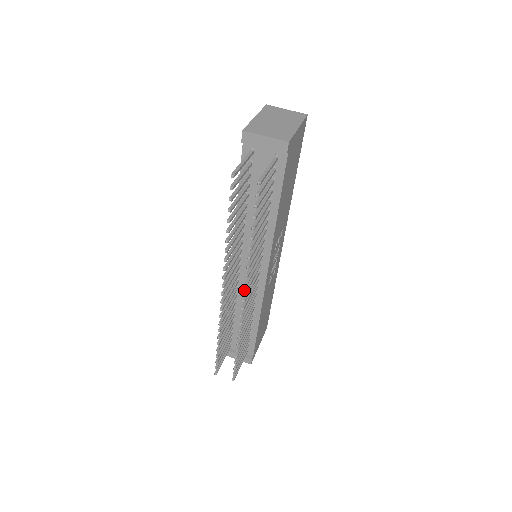
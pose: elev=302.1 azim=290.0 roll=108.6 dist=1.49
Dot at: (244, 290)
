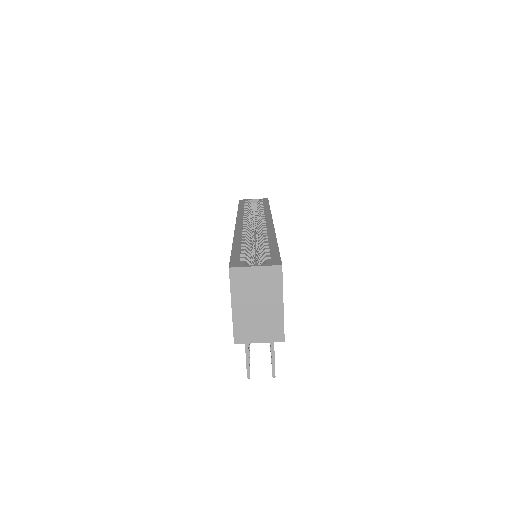
Dot at: occluded
